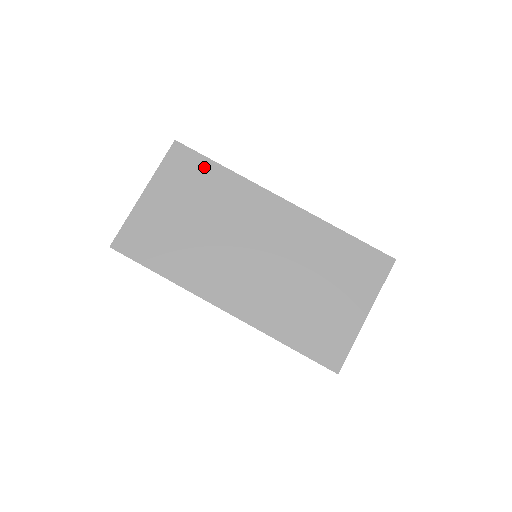
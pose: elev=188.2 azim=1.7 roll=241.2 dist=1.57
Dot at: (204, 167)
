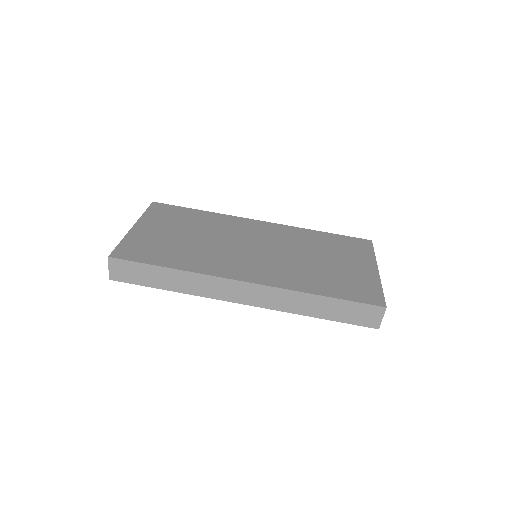
Dot at: (185, 211)
